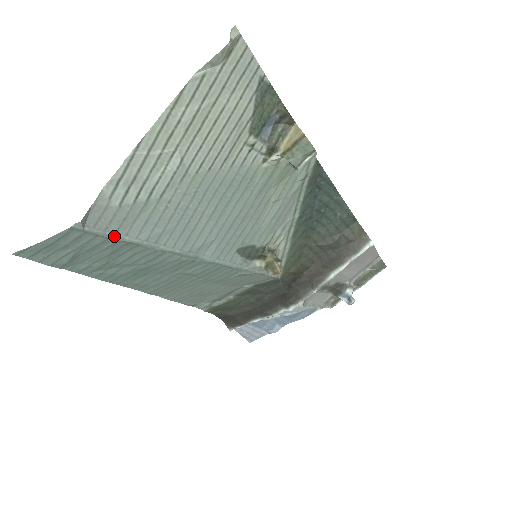
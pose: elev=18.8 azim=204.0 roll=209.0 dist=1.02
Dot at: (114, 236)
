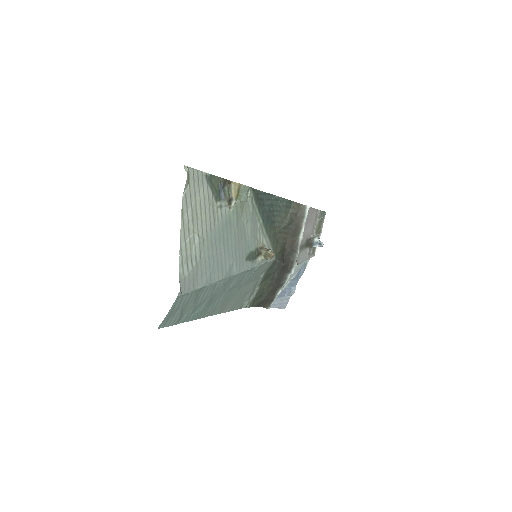
Dot at: (194, 290)
